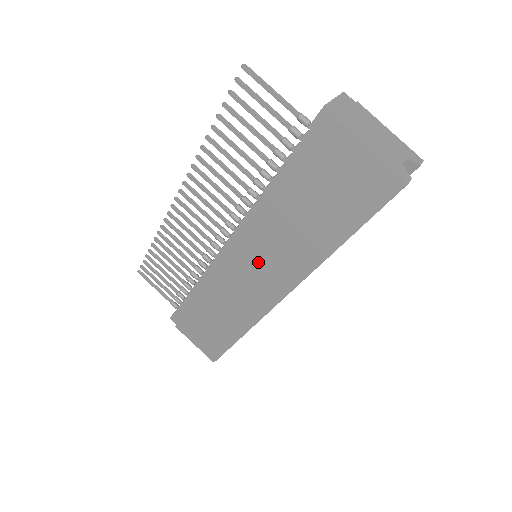
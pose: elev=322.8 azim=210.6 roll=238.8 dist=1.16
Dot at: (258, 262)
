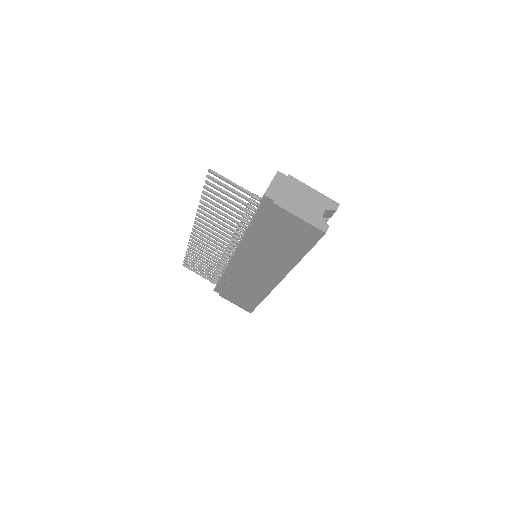
Dot at: (257, 265)
